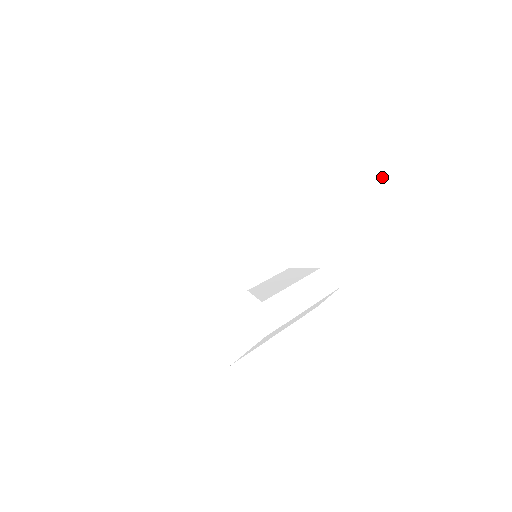
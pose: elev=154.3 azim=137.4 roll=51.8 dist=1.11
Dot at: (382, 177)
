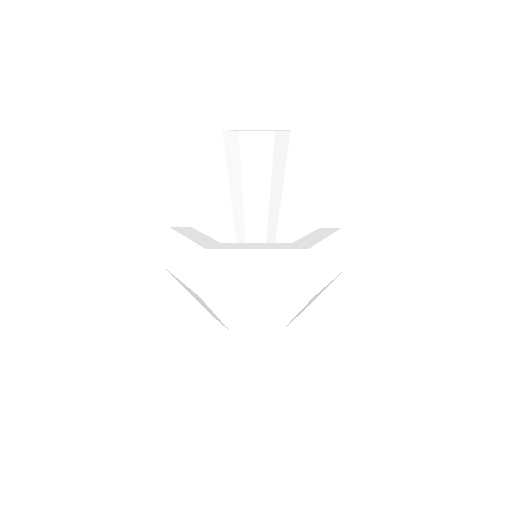
Dot at: (257, 131)
